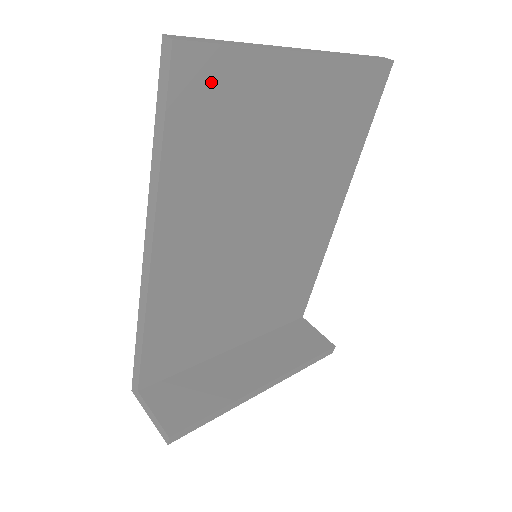
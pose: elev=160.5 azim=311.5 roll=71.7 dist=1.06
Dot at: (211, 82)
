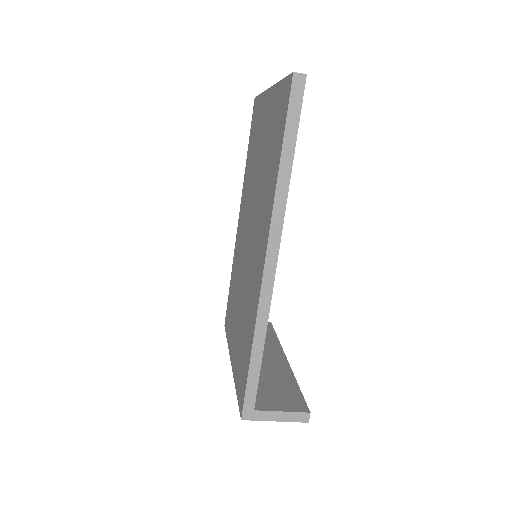
Dot at: occluded
